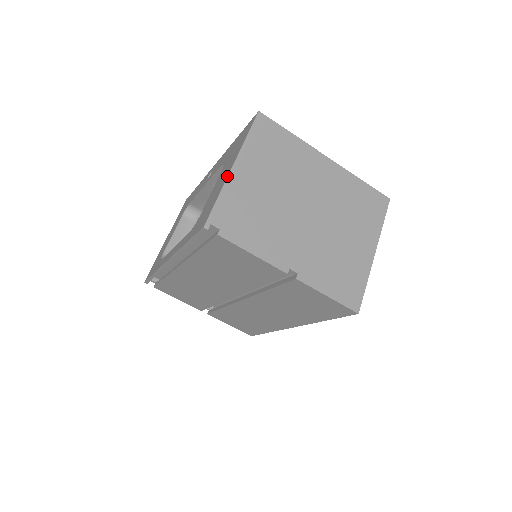
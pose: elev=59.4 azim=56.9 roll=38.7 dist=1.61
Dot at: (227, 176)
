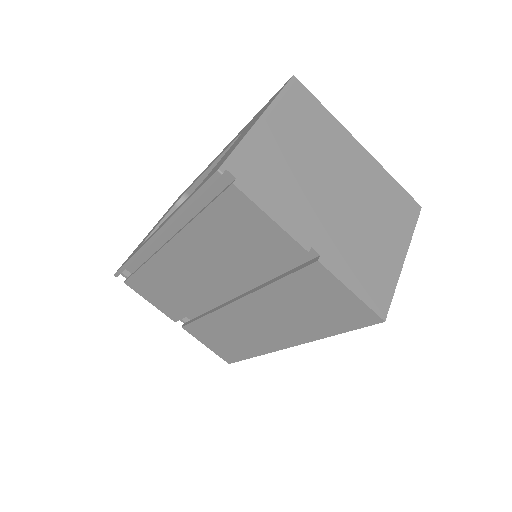
Dot at: (252, 126)
